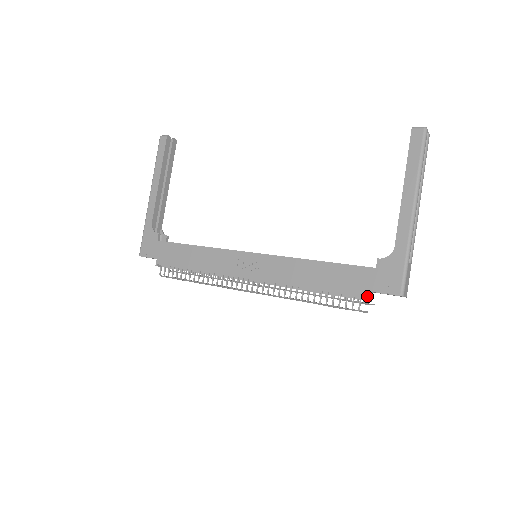
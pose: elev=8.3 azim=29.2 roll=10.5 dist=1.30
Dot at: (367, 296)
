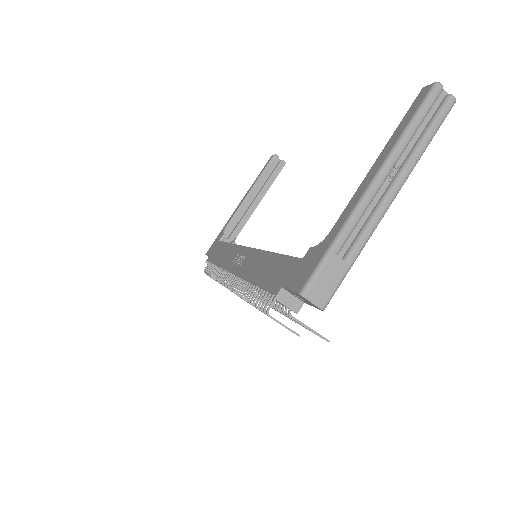
Dot at: (278, 293)
